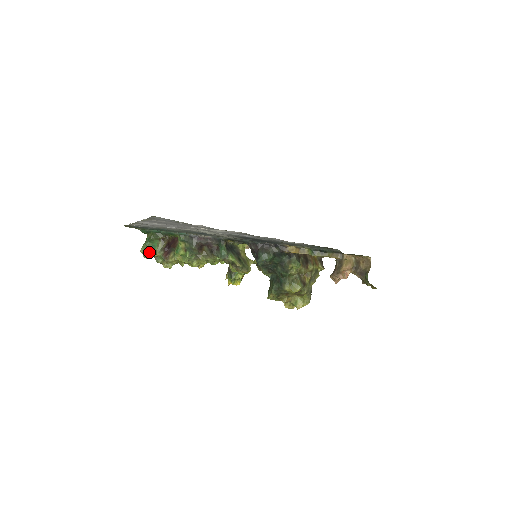
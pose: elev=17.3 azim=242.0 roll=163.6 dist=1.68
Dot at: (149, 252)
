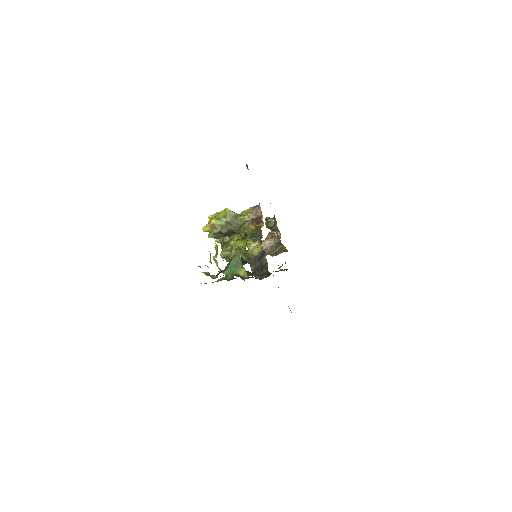
Dot at: occluded
